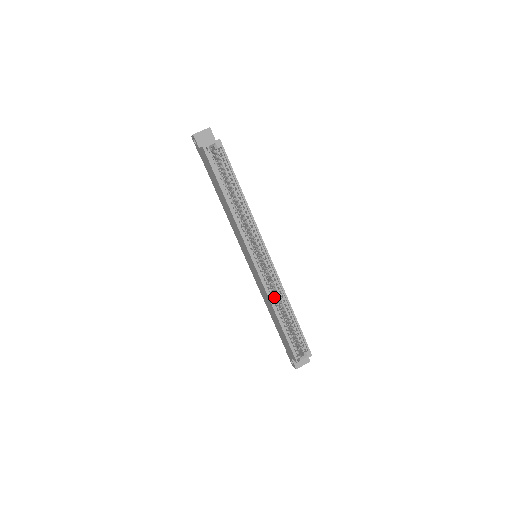
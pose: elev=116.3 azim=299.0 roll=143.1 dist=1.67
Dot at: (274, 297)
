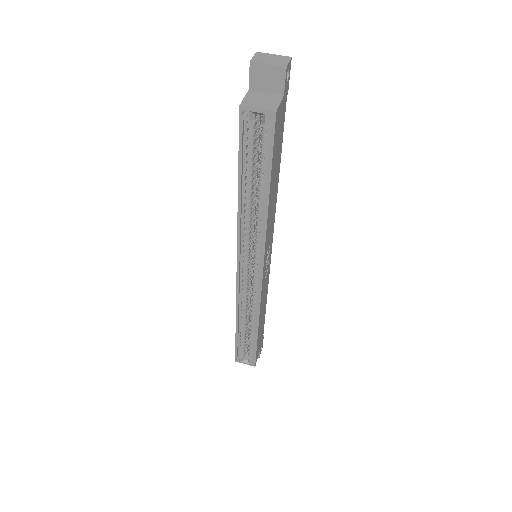
Dot at: (245, 308)
